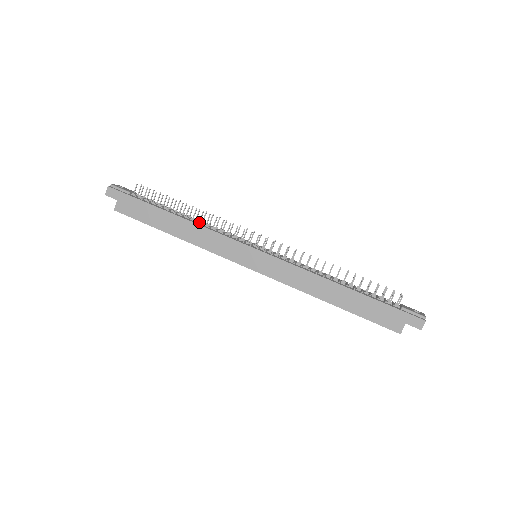
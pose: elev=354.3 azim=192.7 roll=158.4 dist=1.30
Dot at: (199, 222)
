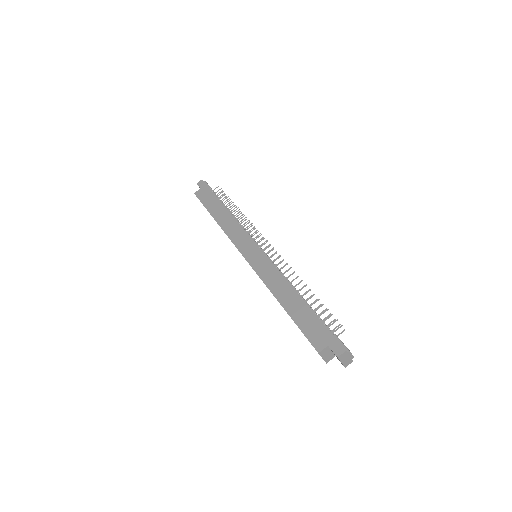
Dot at: (236, 219)
